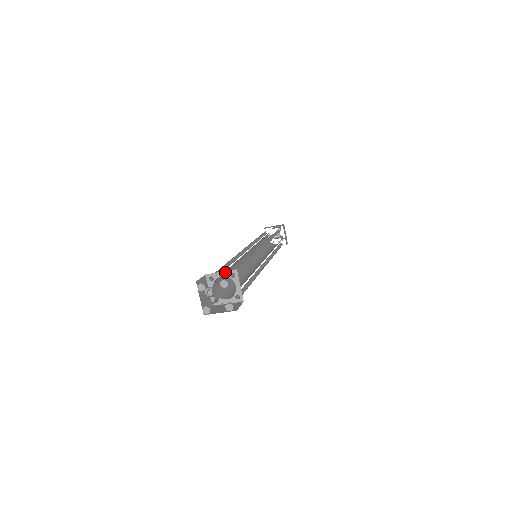
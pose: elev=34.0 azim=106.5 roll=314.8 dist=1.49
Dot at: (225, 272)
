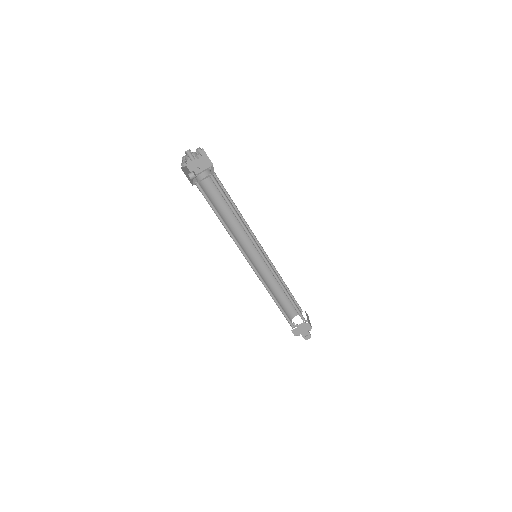
Dot at: (206, 169)
